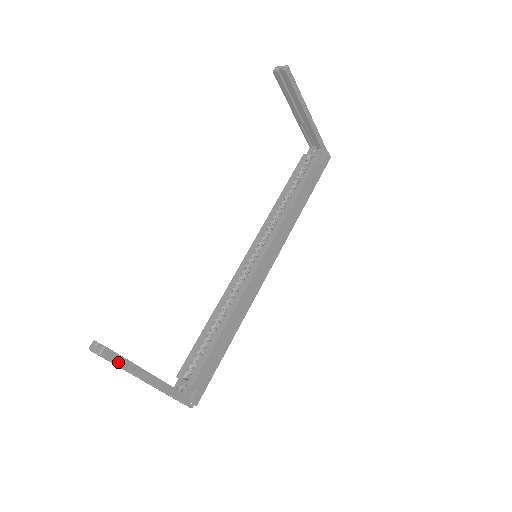
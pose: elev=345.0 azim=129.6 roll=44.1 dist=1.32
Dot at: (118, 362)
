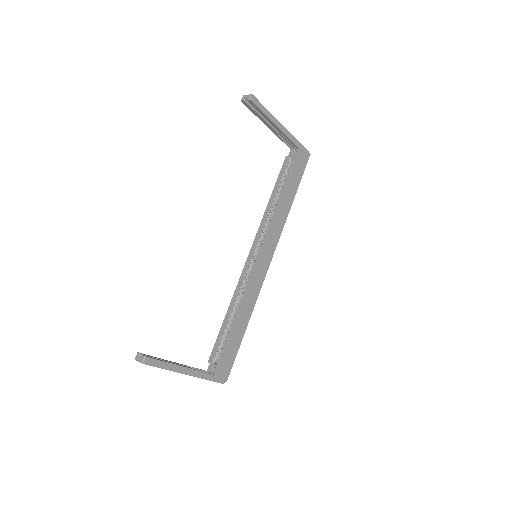
Dot at: (158, 365)
